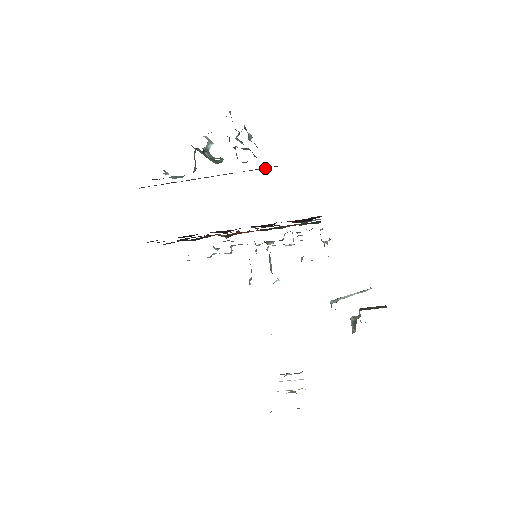
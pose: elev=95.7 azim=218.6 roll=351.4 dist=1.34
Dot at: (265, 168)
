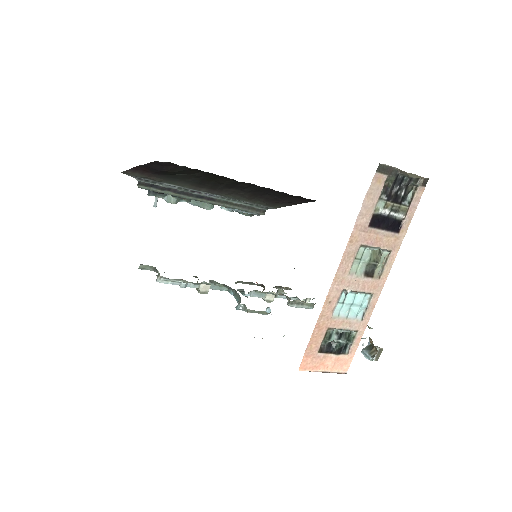
Dot at: (254, 212)
